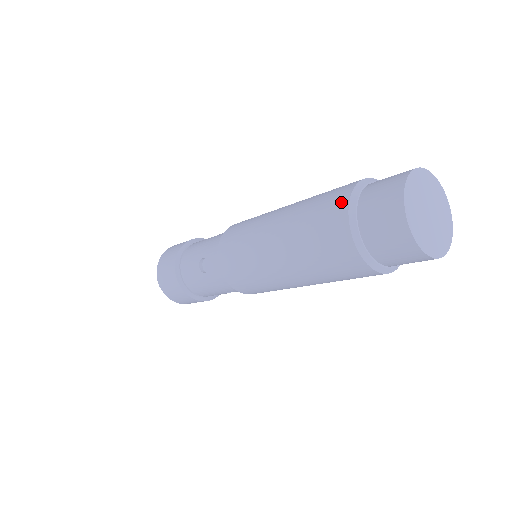
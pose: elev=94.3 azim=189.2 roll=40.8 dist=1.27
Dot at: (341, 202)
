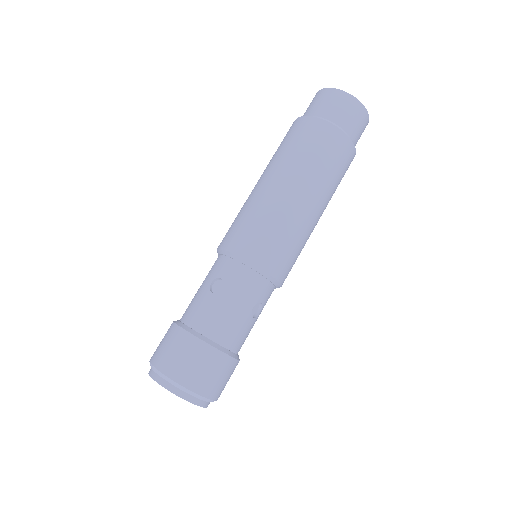
Dot at: (295, 123)
